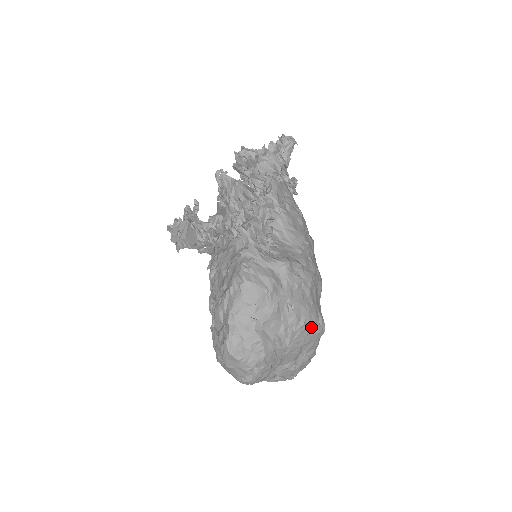
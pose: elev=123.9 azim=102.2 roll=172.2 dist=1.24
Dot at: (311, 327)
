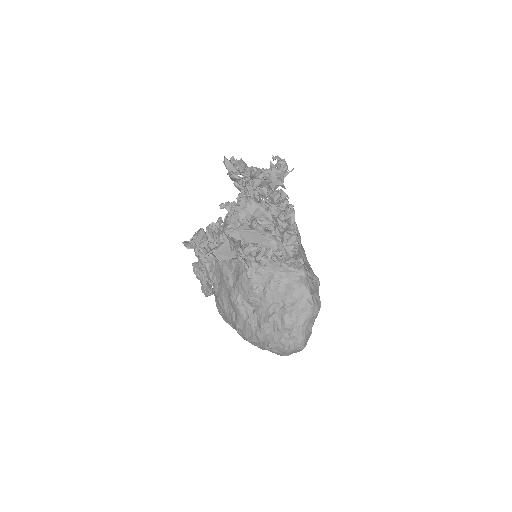
Dot at: occluded
